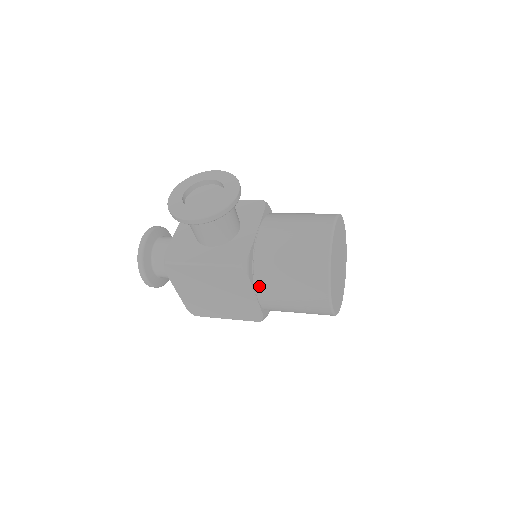
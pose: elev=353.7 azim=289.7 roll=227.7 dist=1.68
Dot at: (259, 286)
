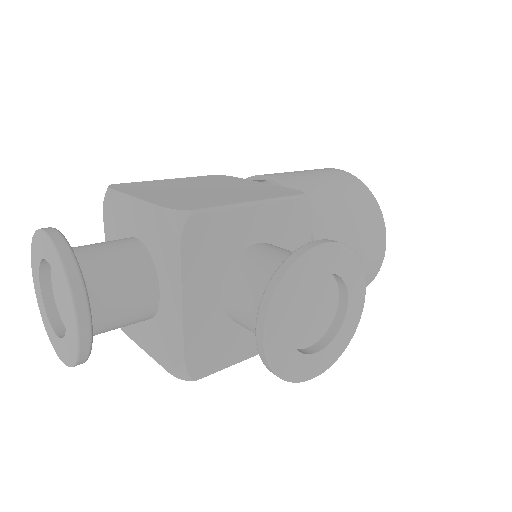
Dot at: occluded
